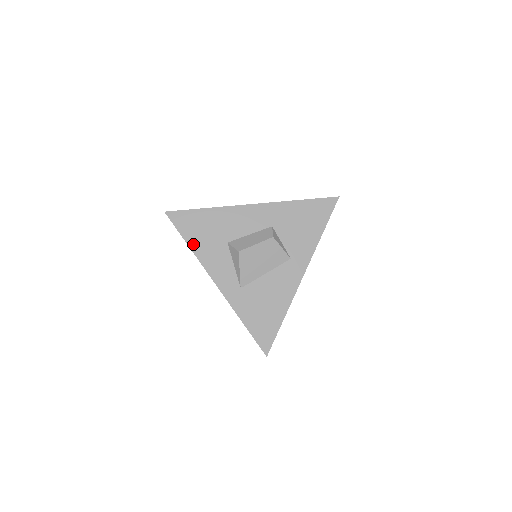
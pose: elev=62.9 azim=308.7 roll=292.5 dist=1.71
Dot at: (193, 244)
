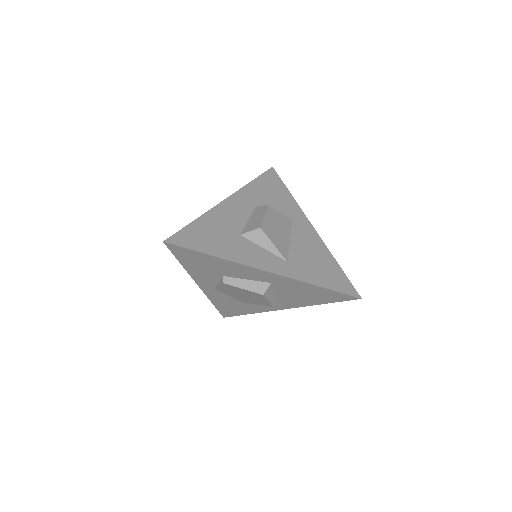
Dot at: (216, 252)
